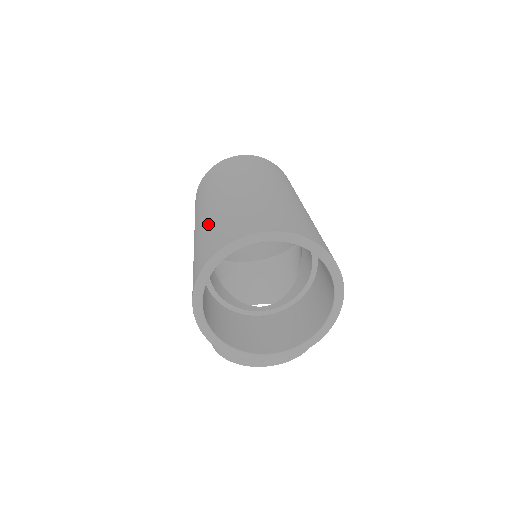
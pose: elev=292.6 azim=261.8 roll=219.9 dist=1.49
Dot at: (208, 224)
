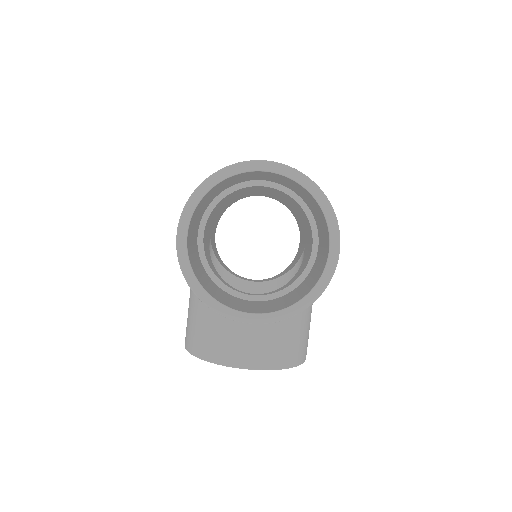
Dot at: occluded
